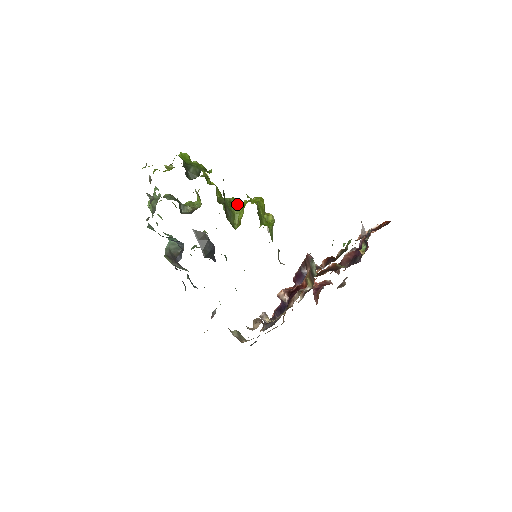
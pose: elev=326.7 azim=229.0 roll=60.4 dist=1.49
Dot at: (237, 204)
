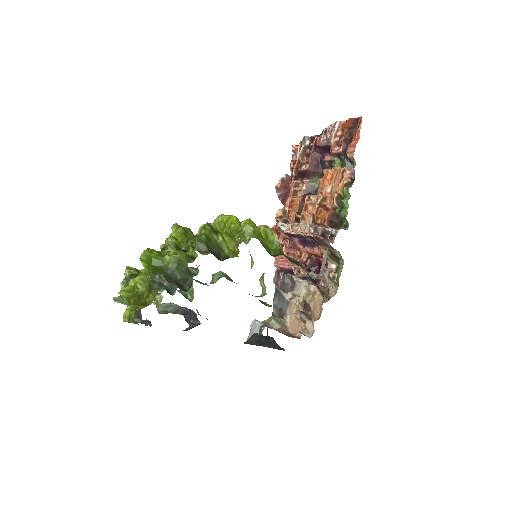
Dot at: (212, 230)
